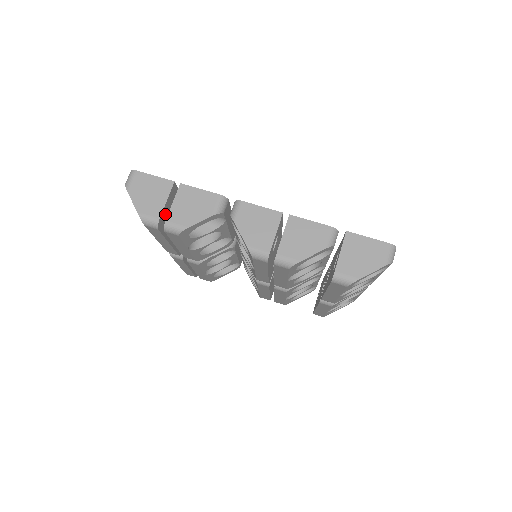
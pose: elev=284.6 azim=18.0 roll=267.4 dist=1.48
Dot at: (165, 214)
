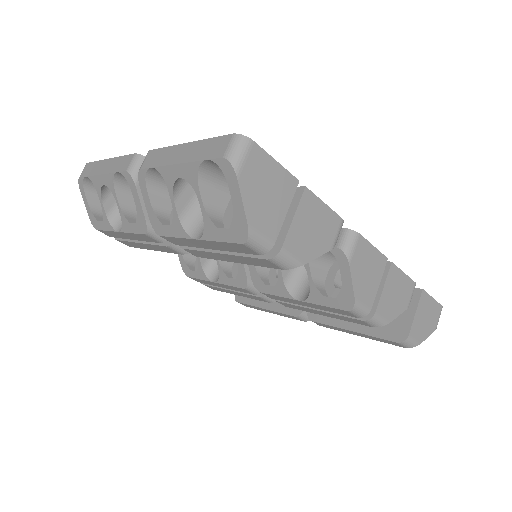
Dot at: occluded
